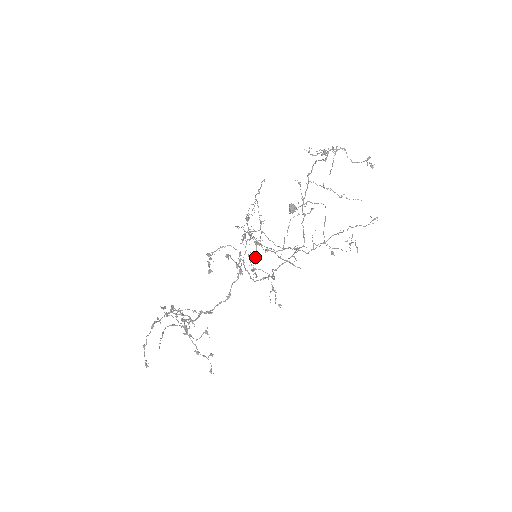
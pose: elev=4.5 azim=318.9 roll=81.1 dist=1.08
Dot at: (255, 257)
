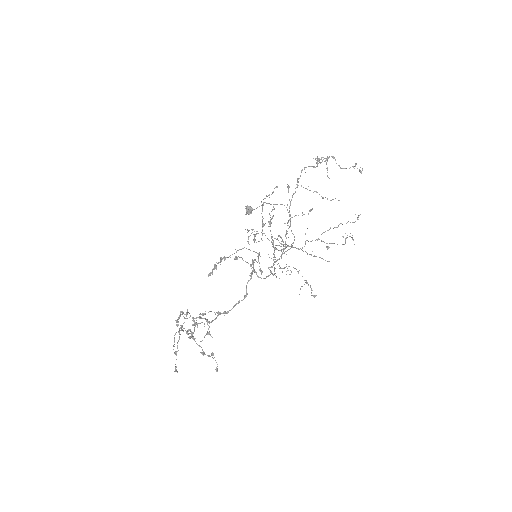
Dot at: occluded
